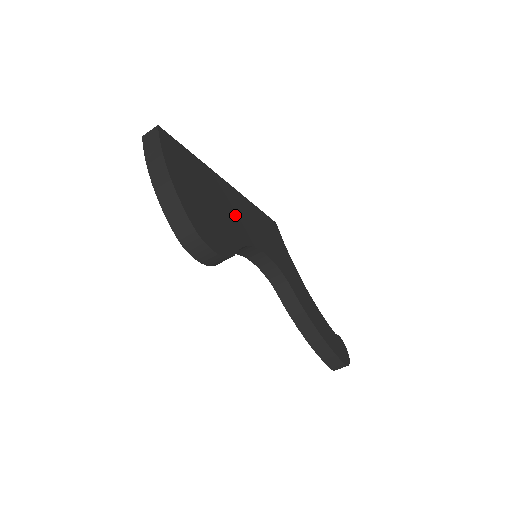
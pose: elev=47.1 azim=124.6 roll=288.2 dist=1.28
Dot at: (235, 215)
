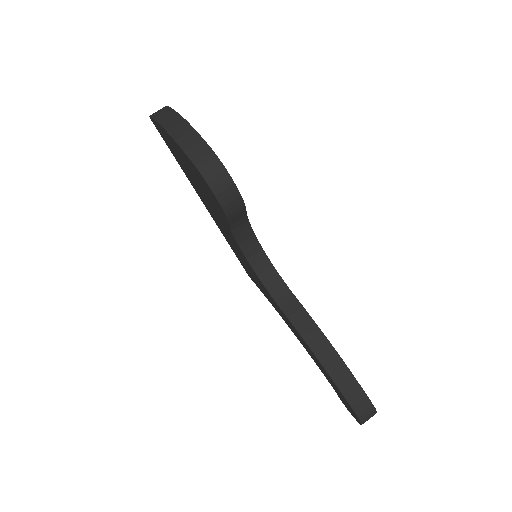
Dot at: occluded
